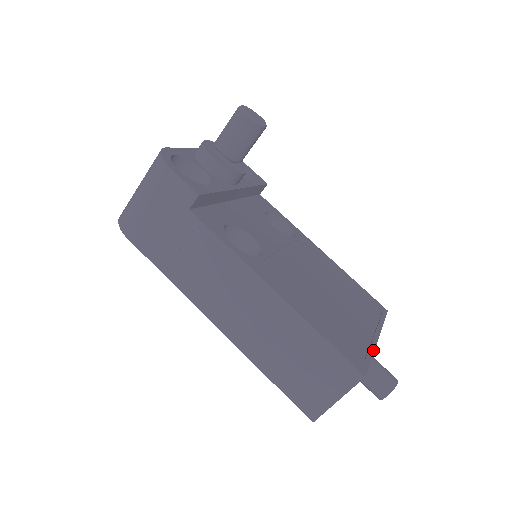
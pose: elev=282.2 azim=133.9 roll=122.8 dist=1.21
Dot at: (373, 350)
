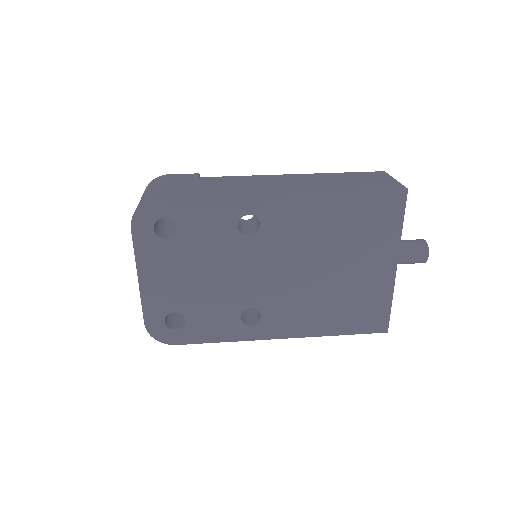
Dot at: occluded
